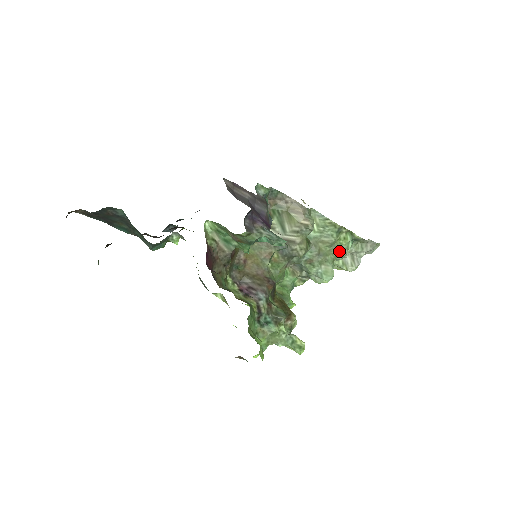
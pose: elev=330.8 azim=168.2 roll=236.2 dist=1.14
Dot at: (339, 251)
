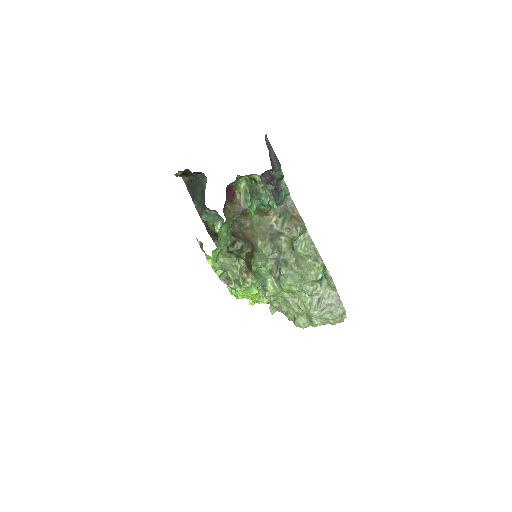
Dot at: (310, 273)
